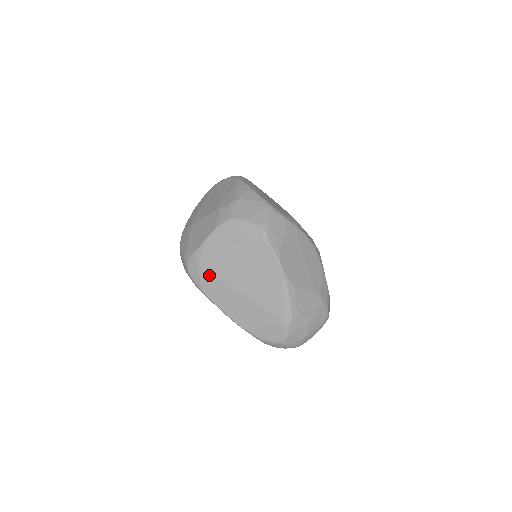
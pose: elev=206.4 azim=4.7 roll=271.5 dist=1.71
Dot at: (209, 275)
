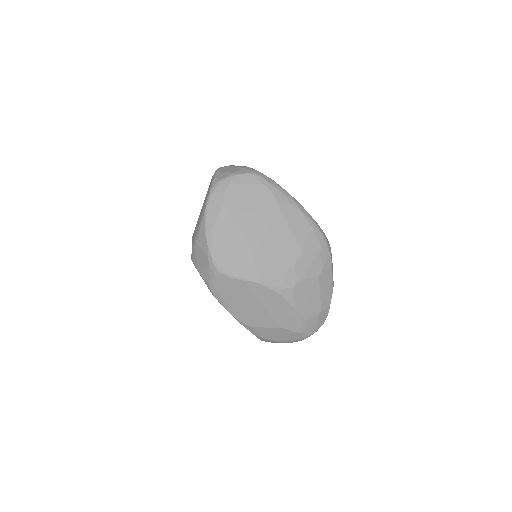
Dot at: occluded
